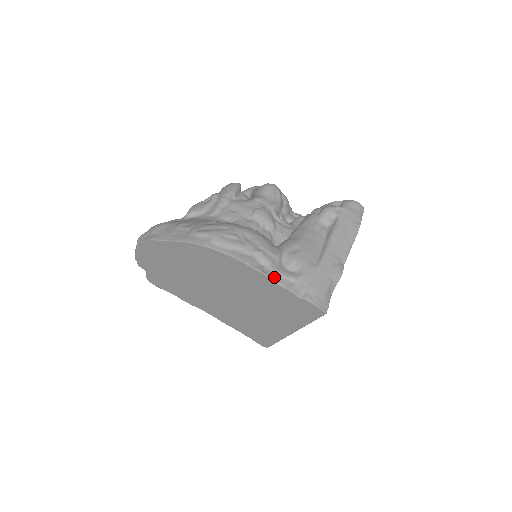
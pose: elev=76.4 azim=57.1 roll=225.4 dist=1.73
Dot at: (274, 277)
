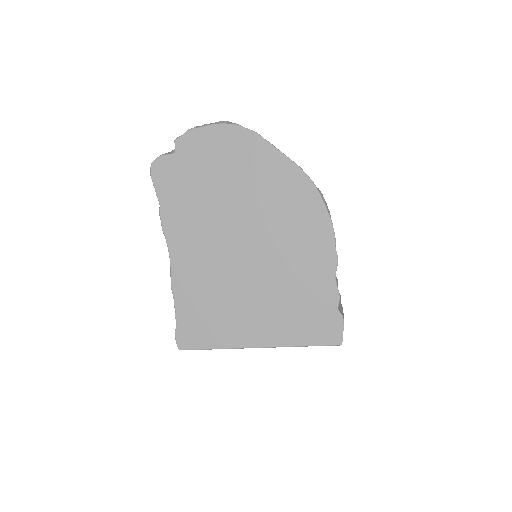
Dot at: occluded
